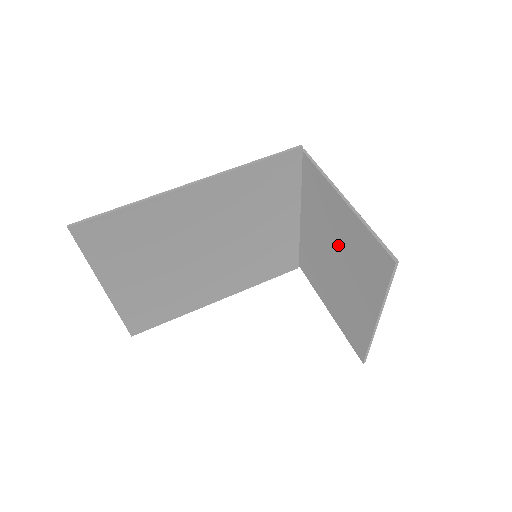
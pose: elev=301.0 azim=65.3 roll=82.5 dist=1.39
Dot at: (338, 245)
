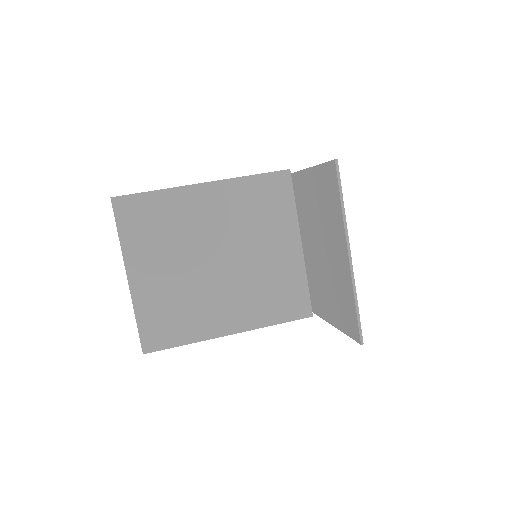
Dot at: (318, 220)
